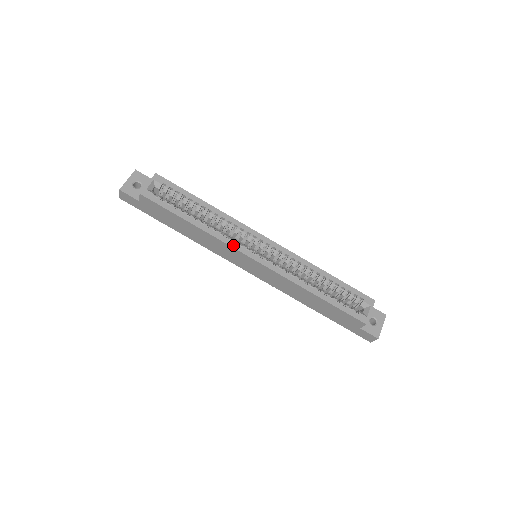
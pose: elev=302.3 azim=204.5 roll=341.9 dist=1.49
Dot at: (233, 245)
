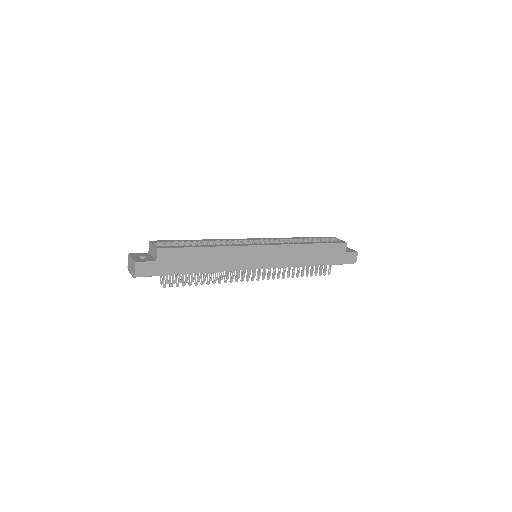
Dot at: (243, 245)
